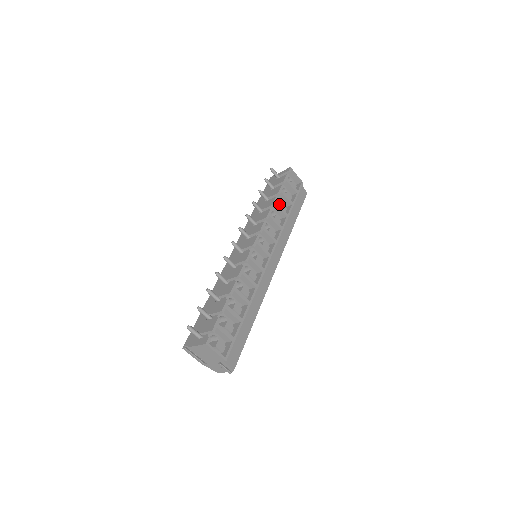
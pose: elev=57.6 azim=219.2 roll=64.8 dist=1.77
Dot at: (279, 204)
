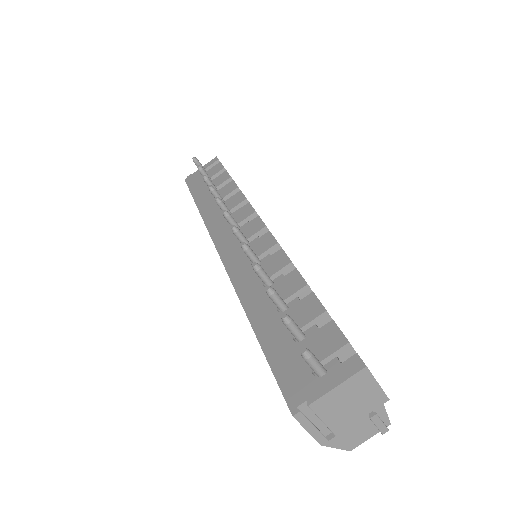
Dot at: occluded
